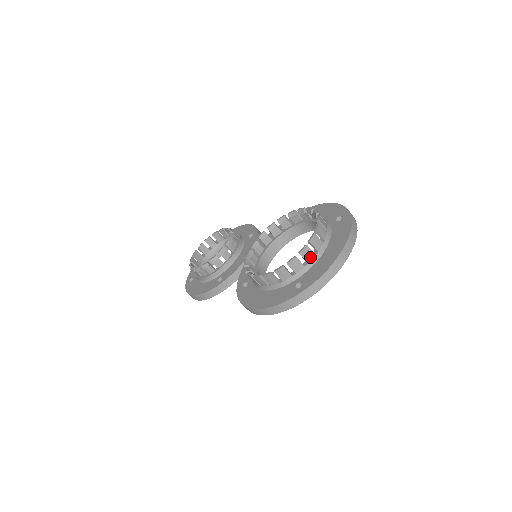
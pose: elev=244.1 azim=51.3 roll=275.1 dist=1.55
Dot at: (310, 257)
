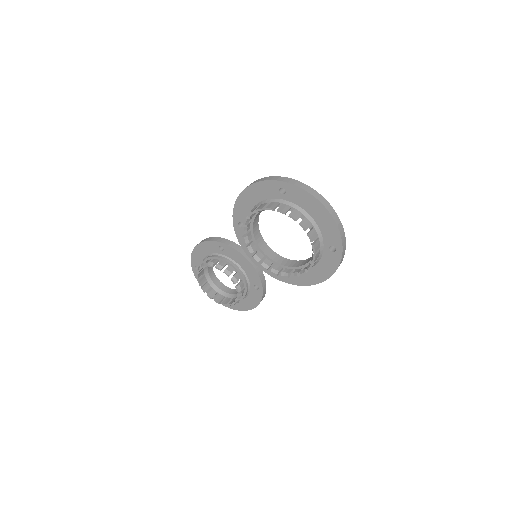
Dot at: (315, 233)
